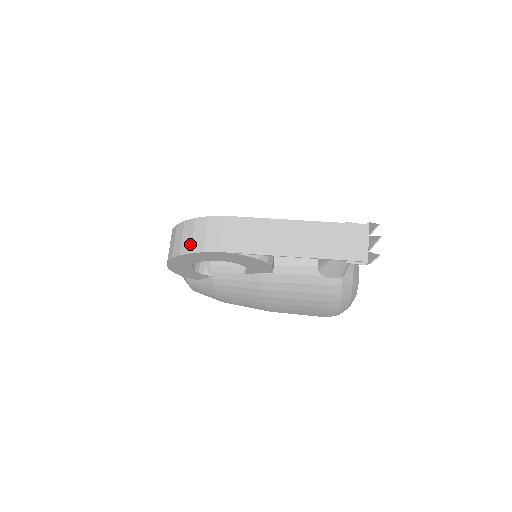
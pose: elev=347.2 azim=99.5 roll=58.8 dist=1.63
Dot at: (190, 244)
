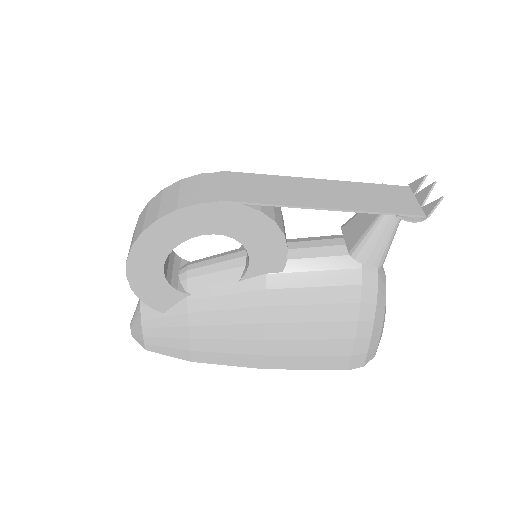
Dot at: (175, 202)
